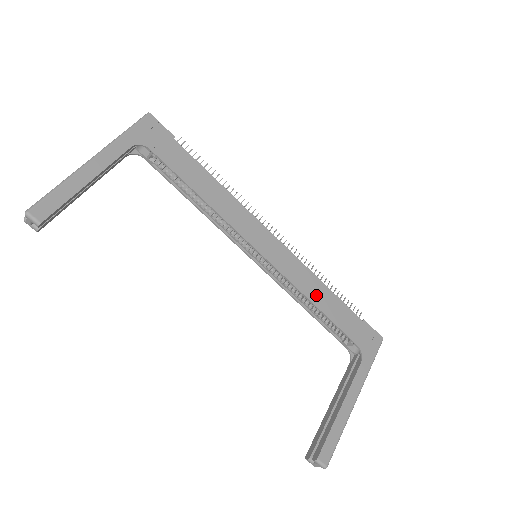
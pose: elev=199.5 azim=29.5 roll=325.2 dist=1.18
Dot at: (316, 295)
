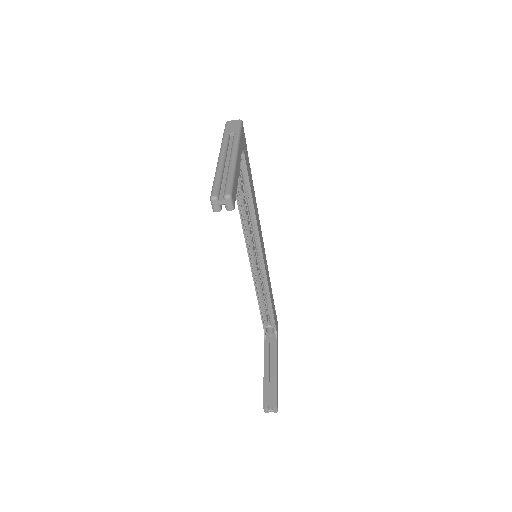
Dot at: (270, 290)
